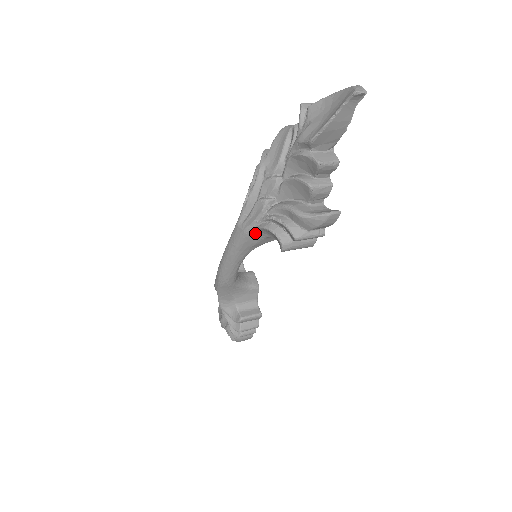
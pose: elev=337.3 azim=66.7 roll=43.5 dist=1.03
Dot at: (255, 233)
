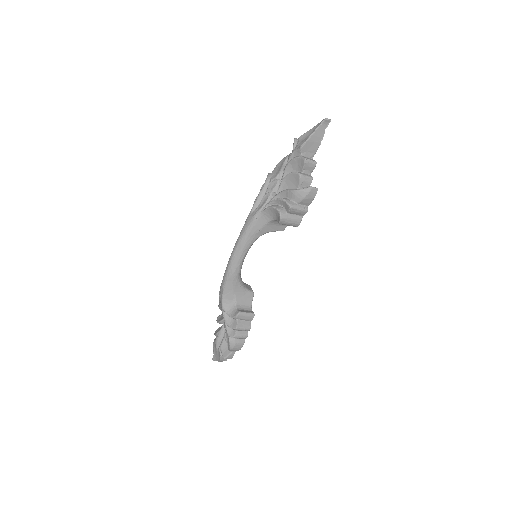
Dot at: (261, 217)
